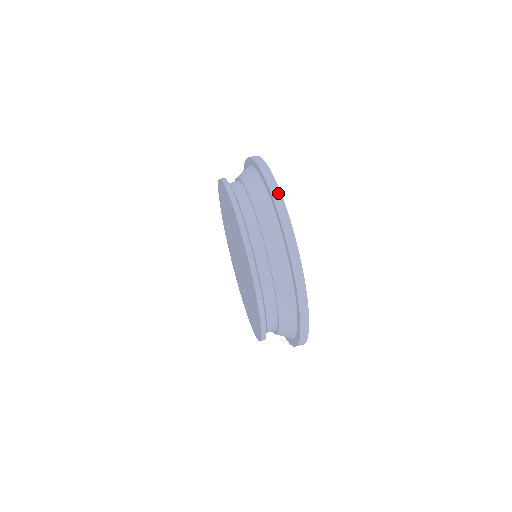
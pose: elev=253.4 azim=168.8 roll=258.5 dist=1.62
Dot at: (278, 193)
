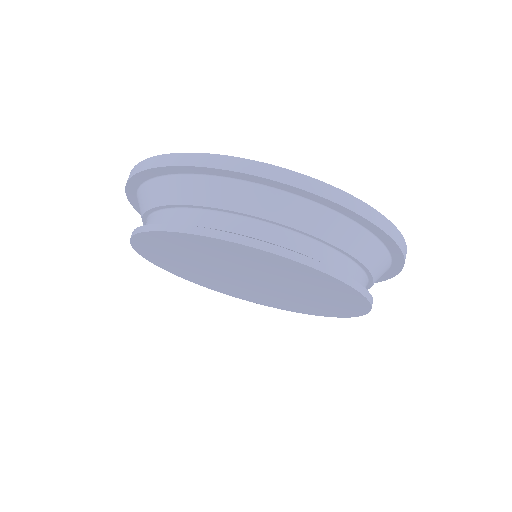
Dot at: (260, 166)
